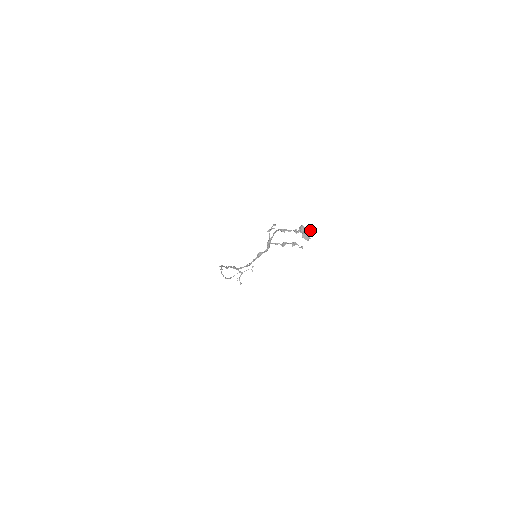
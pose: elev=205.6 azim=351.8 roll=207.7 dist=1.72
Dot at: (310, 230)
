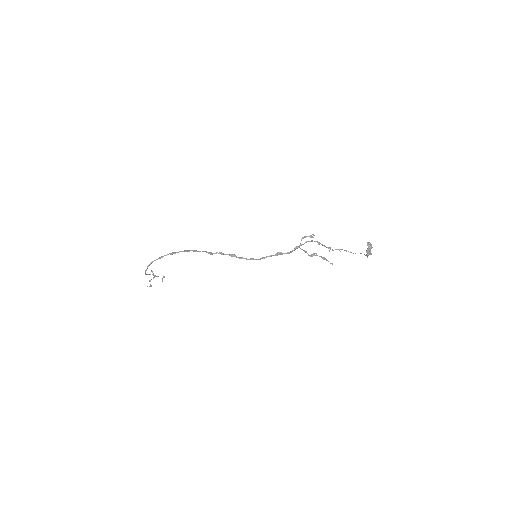
Dot at: occluded
